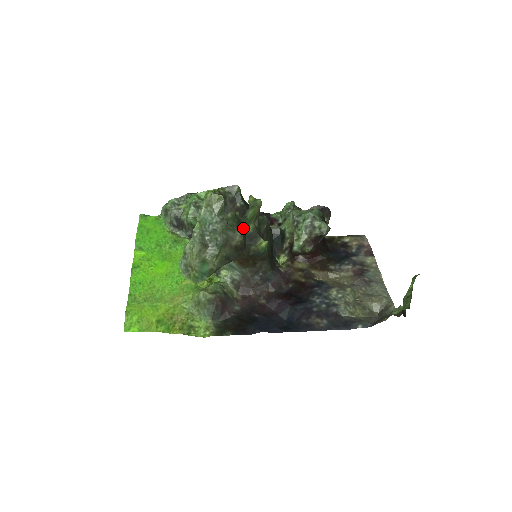
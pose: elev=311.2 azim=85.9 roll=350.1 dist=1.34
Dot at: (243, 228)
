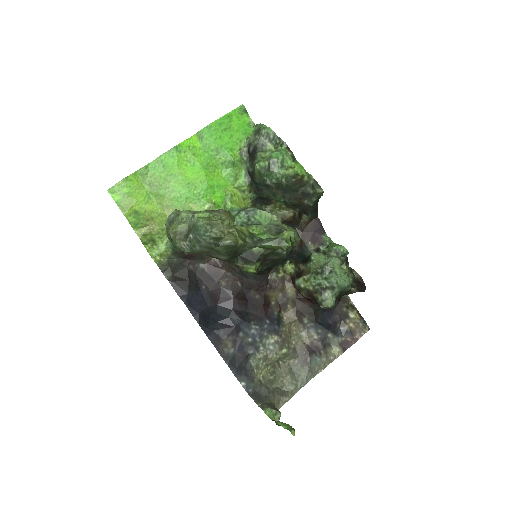
Dot at: (235, 255)
